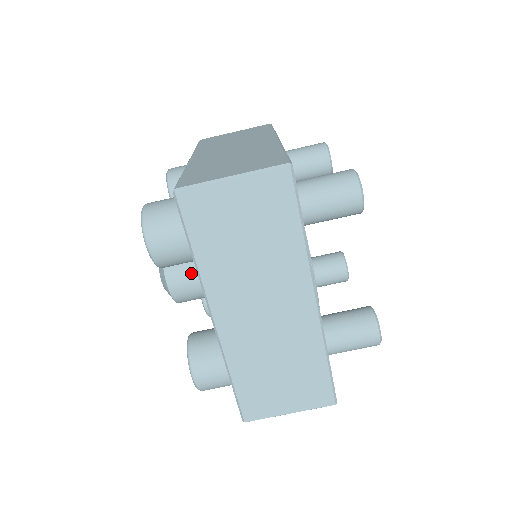
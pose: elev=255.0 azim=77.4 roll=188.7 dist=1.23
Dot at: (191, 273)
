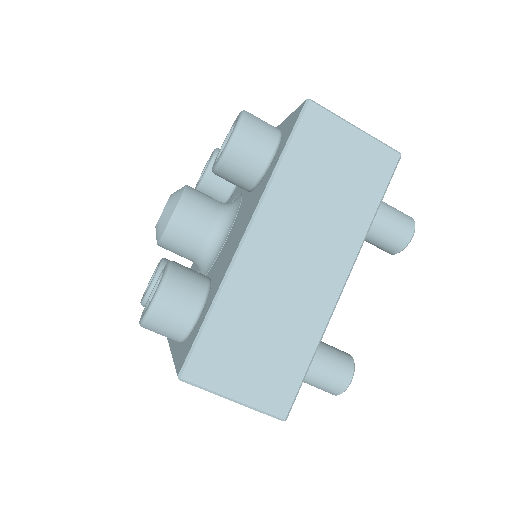
Dot at: (184, 256)
